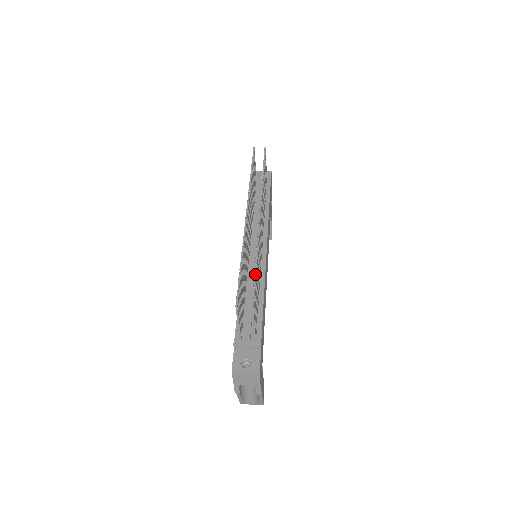
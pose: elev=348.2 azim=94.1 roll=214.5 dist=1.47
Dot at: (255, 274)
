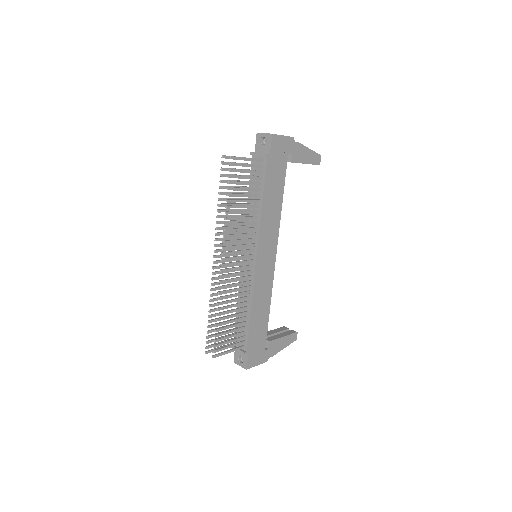
Dot at: (215, 331)
